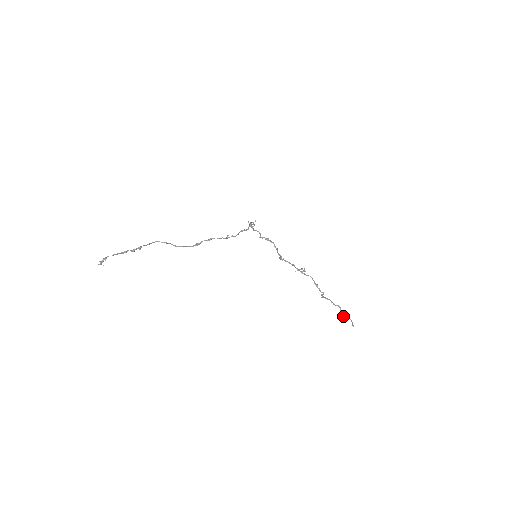
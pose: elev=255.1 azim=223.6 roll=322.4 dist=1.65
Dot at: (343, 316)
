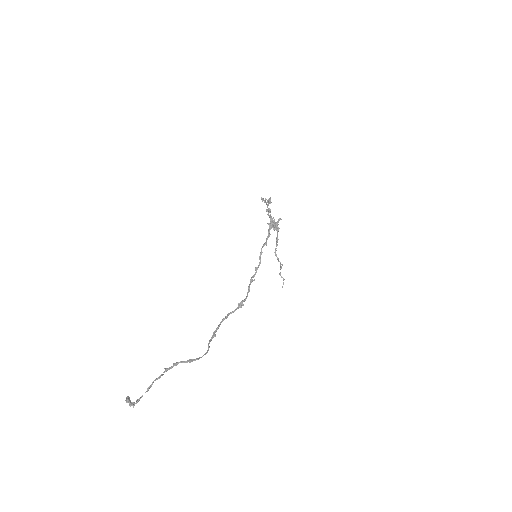
Dot at: occluded
